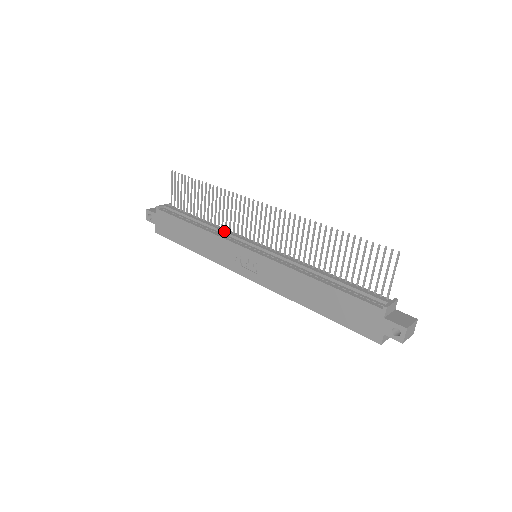
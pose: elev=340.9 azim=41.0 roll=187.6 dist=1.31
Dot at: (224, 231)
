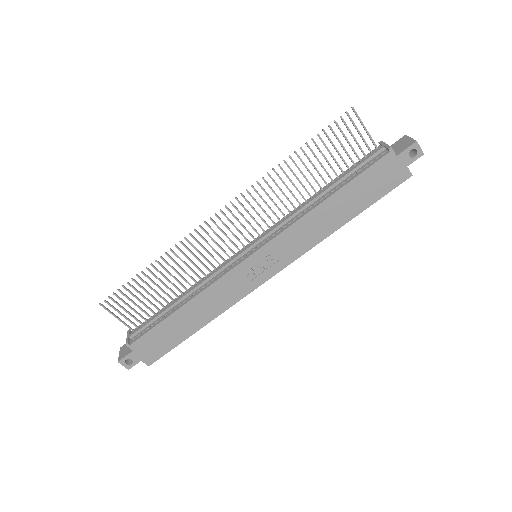
Dot at: (210, 276)
